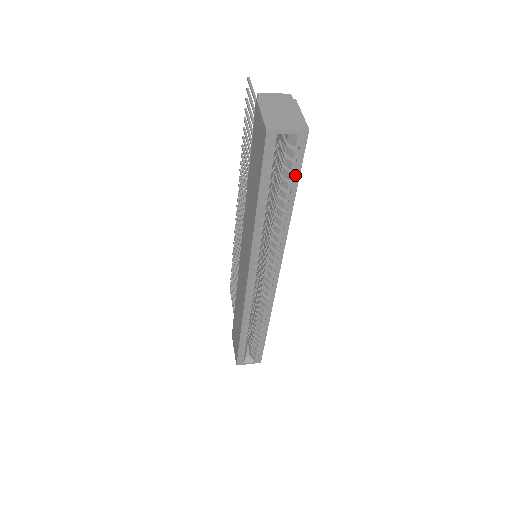
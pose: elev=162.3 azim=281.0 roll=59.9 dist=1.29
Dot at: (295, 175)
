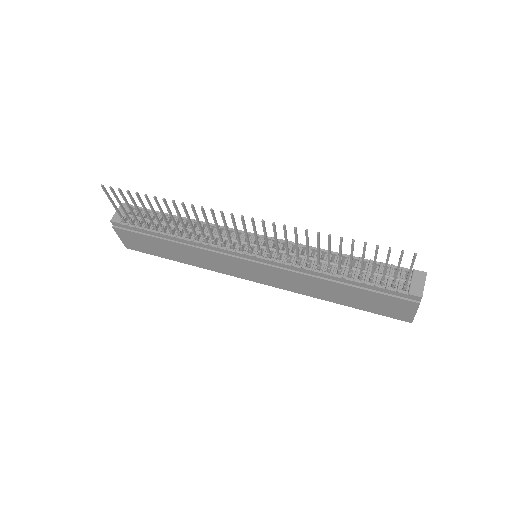
Dot at: occluded
